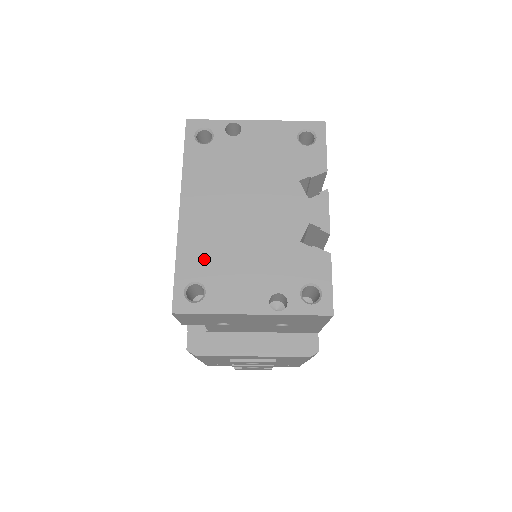
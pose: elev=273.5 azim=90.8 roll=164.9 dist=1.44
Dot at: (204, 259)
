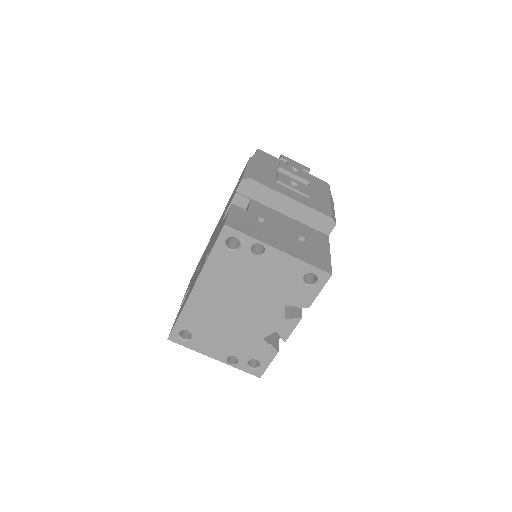
Dot at: (198, 322)
